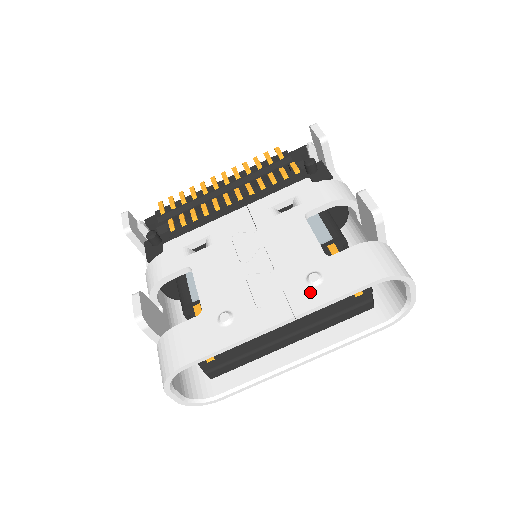
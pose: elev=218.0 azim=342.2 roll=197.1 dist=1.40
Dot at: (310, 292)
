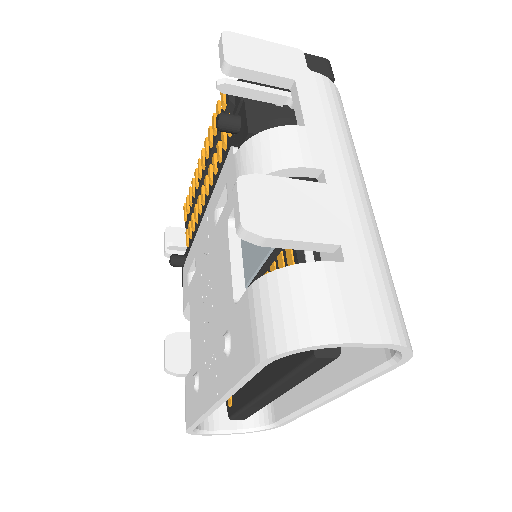
Dot at: (224, 366)
